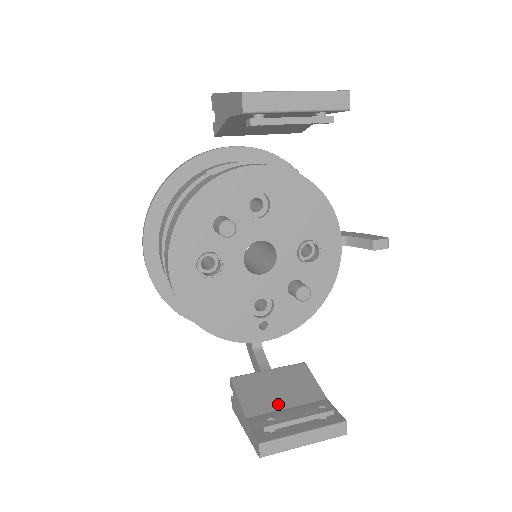
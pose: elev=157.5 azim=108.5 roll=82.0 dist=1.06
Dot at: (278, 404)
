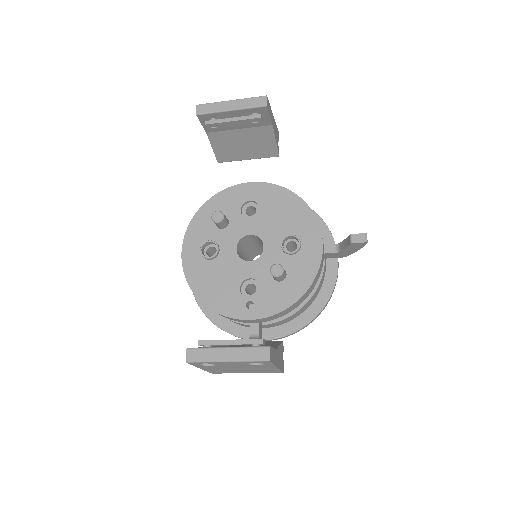
Dot at: occluded
